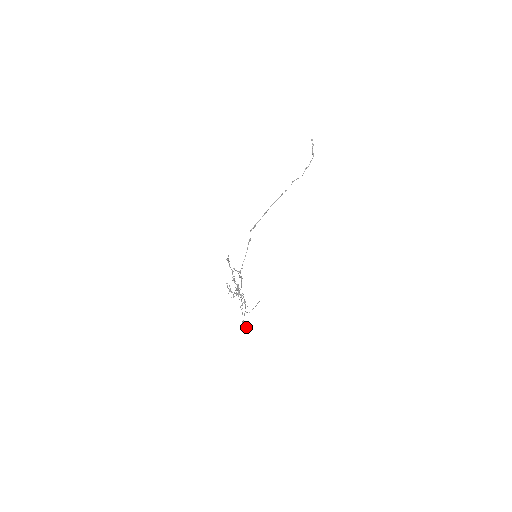
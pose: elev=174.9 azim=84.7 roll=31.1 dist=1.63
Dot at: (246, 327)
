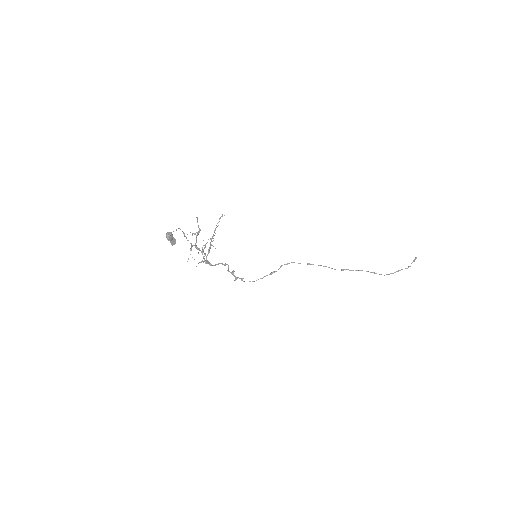
Dot at: (168, 233)
